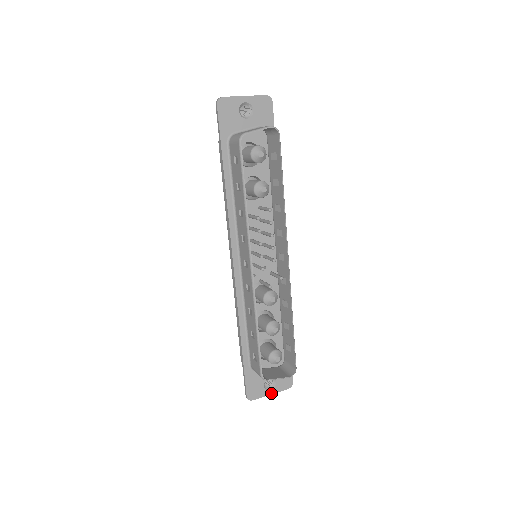
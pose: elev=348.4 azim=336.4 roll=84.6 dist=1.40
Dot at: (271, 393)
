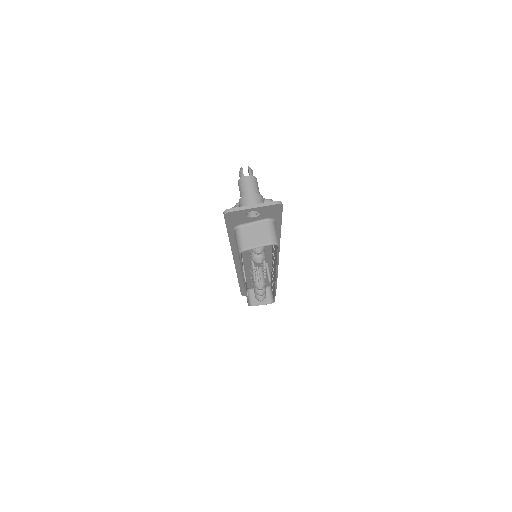
Dot at: occluded
